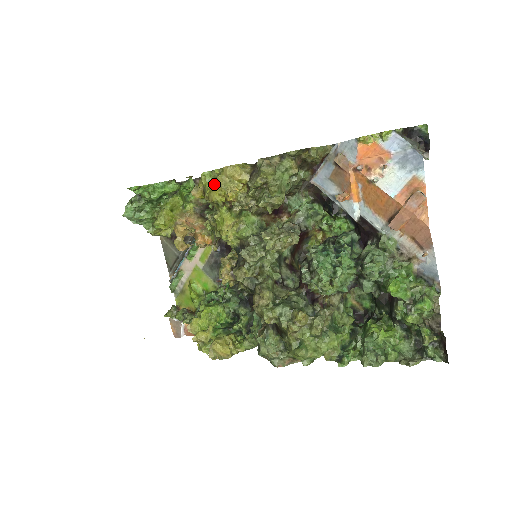
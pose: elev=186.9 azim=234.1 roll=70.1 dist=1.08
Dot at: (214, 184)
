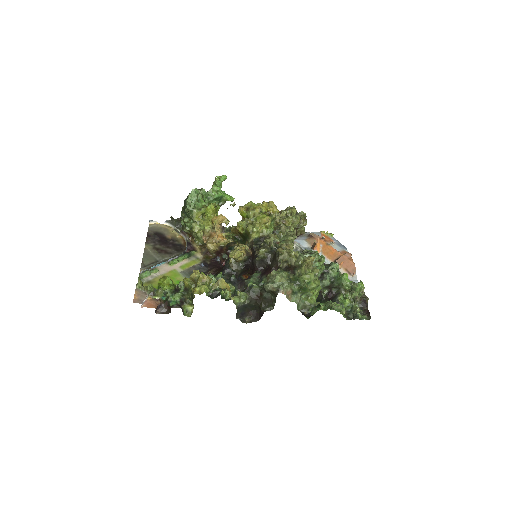
Dot at: (266, 202)
